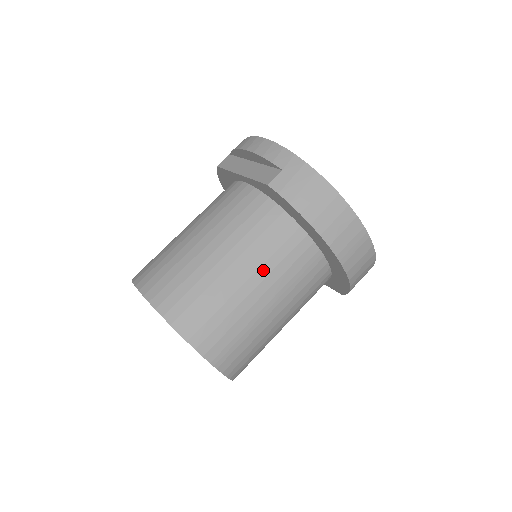
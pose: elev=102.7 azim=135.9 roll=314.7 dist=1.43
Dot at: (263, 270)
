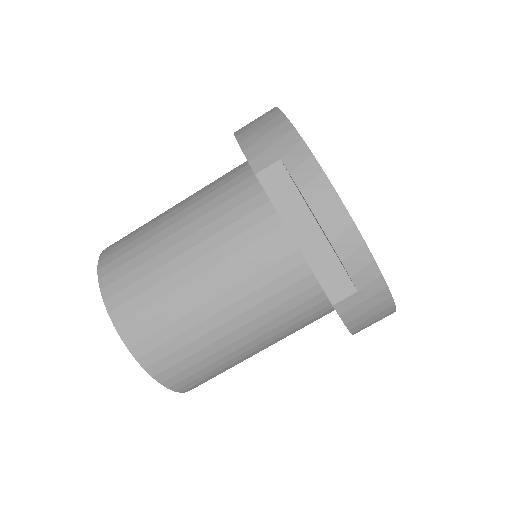
Dot at: (278, 340)
